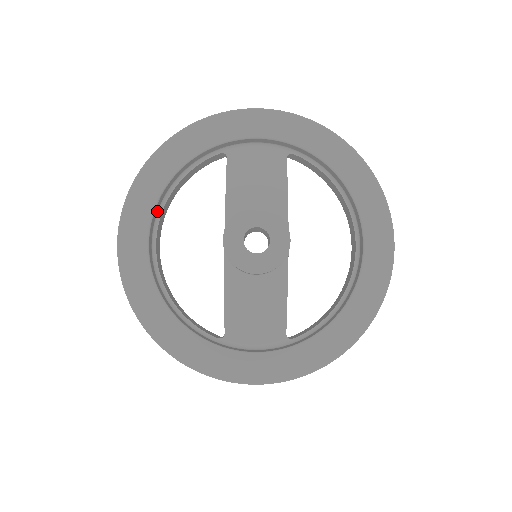
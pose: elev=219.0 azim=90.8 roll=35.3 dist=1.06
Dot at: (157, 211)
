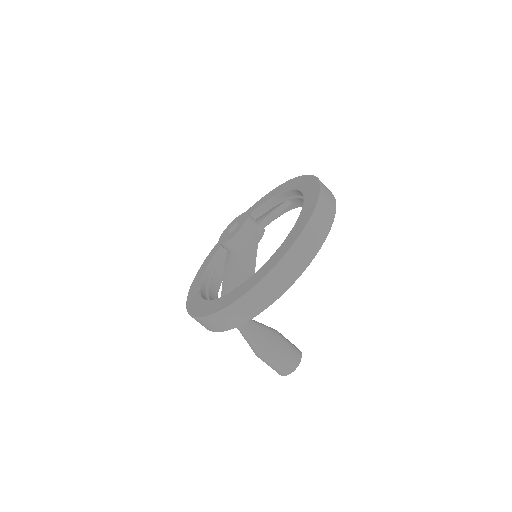
Dot at: (222, 256)
